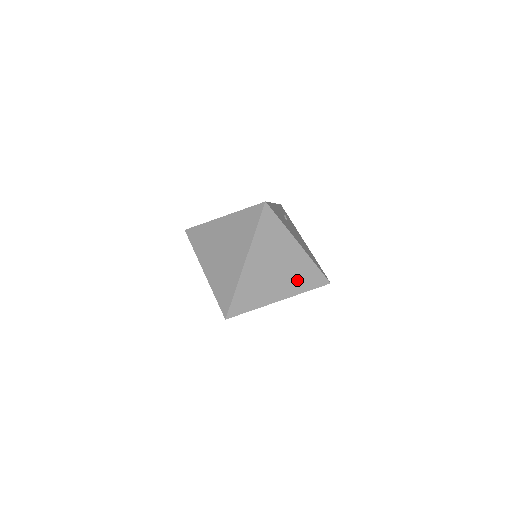
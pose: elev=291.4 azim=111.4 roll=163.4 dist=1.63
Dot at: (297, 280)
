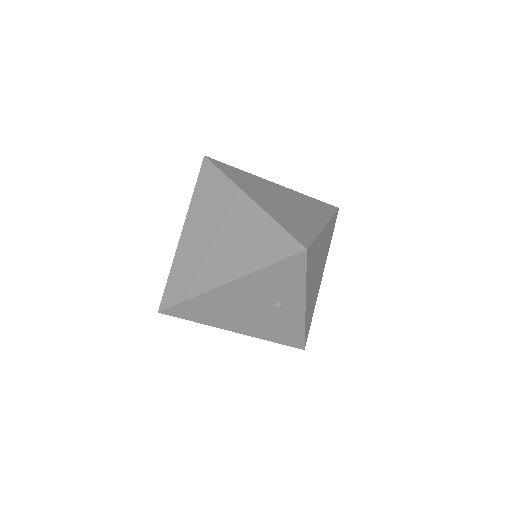
Dot at: (312, 208)
